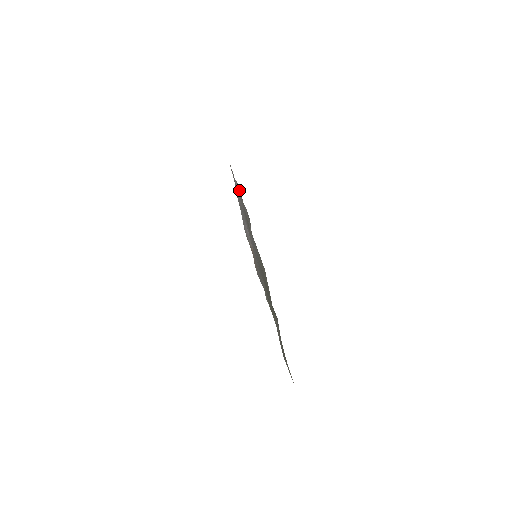
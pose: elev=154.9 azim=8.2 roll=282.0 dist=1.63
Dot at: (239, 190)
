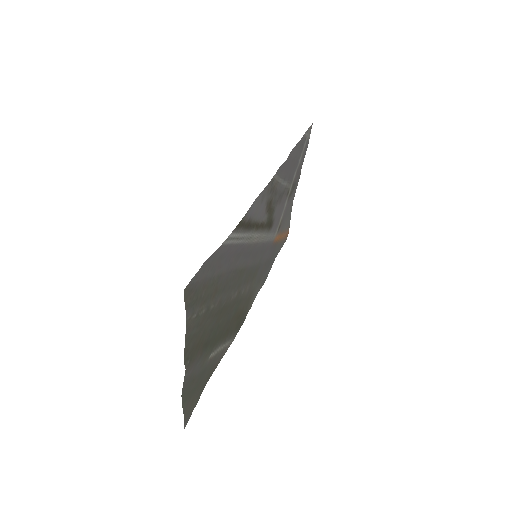
Dot at: (276, 174)
